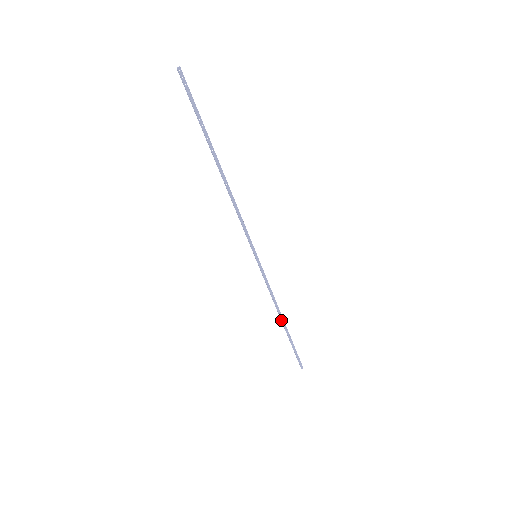
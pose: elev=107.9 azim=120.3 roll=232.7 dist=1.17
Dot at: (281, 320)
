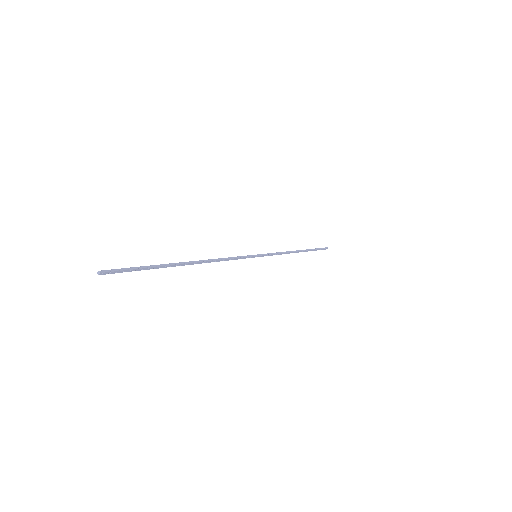
Dot at: (297, 252)
